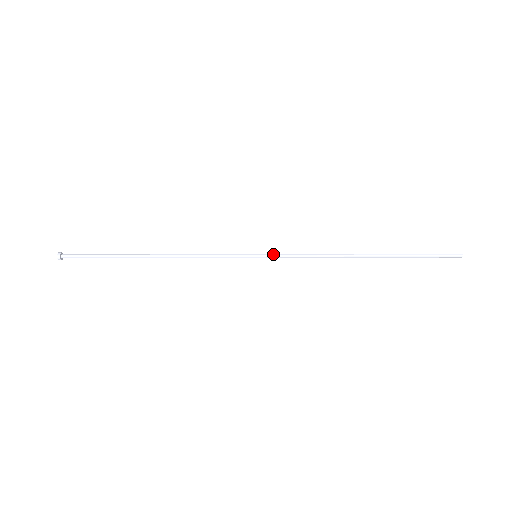
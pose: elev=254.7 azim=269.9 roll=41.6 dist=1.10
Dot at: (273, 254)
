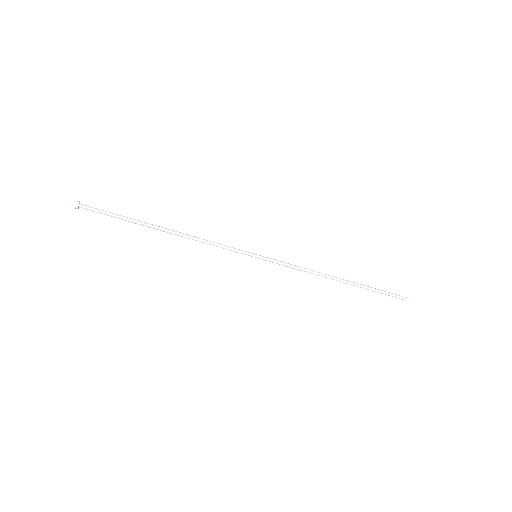
Dot at: (270, 259)
